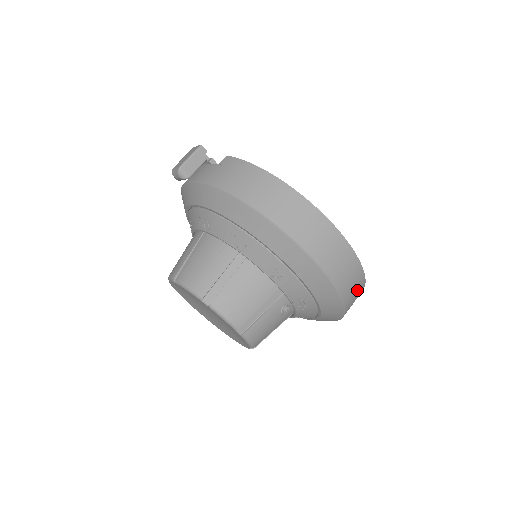
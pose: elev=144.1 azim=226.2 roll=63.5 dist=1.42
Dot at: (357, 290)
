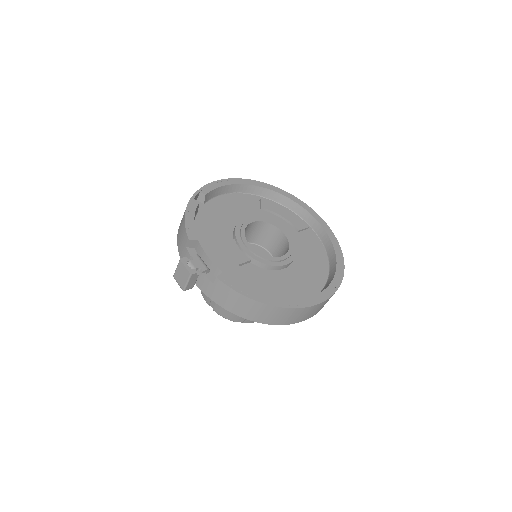
Dot at: occluded
